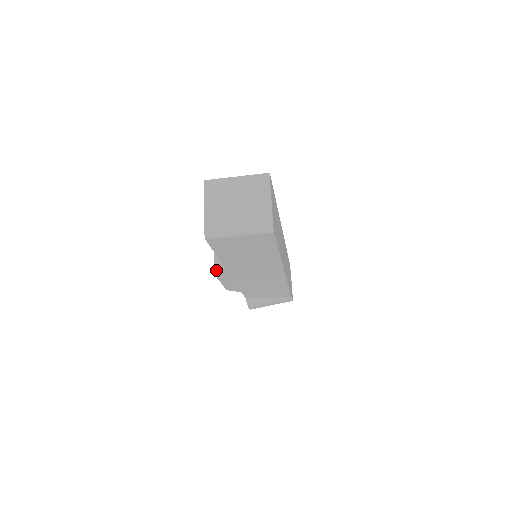
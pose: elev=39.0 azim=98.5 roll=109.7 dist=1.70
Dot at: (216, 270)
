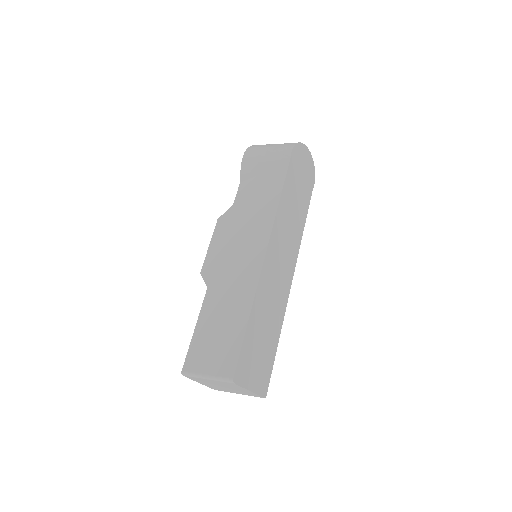
Dot at: occluded
